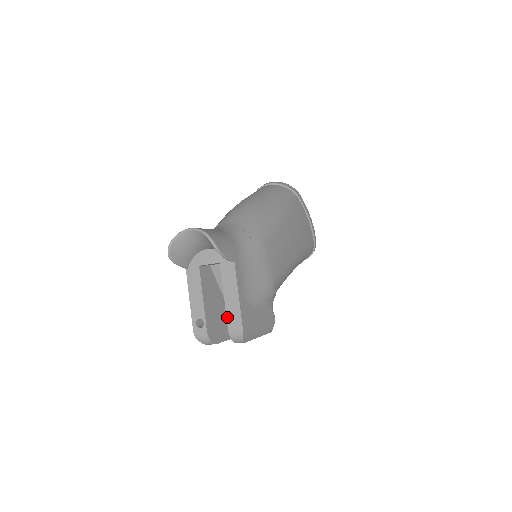
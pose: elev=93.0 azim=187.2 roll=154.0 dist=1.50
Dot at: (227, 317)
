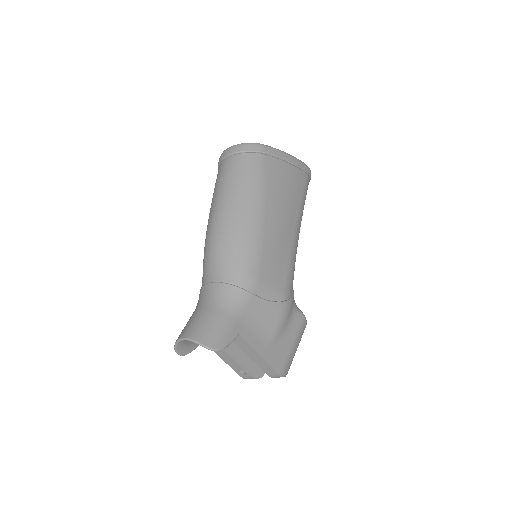
Dot at: (261, 368)
